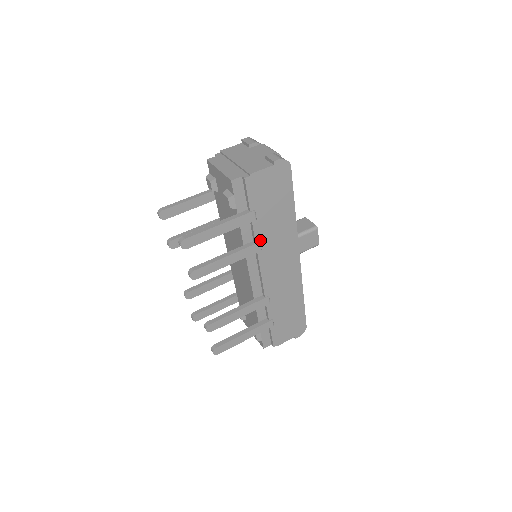
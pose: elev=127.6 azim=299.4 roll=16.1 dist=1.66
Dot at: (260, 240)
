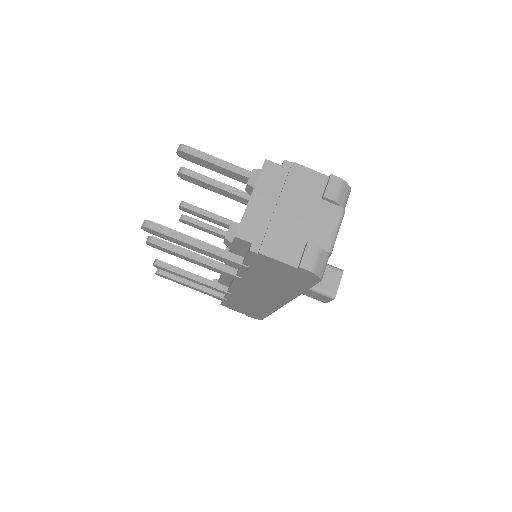
Dot at: (243, 277)
